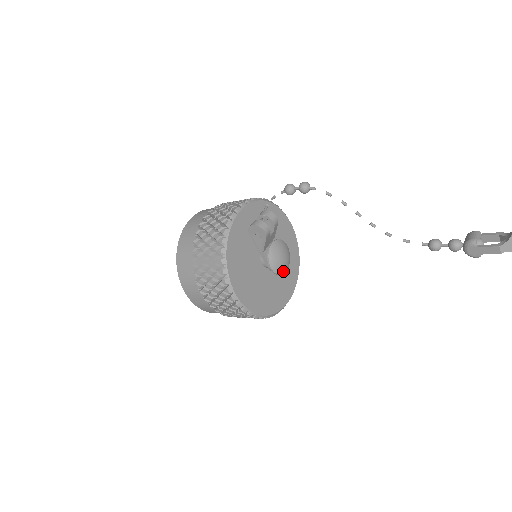
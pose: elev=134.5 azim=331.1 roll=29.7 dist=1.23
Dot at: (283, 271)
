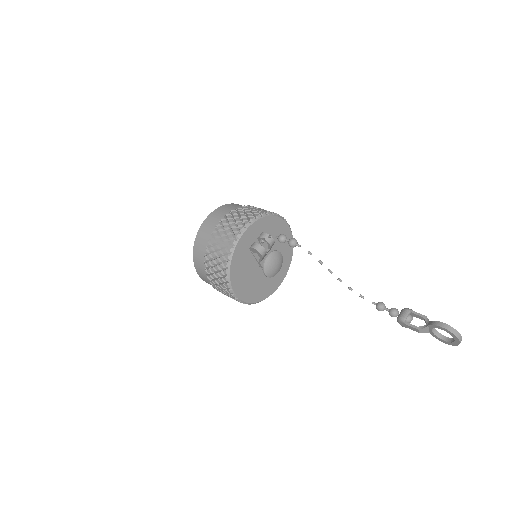
Dot at: (275, 274)
